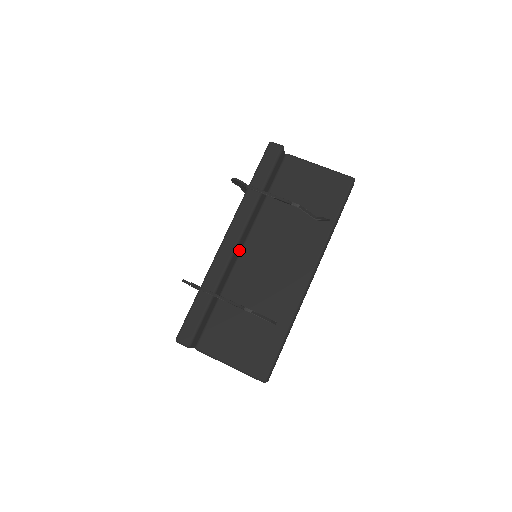
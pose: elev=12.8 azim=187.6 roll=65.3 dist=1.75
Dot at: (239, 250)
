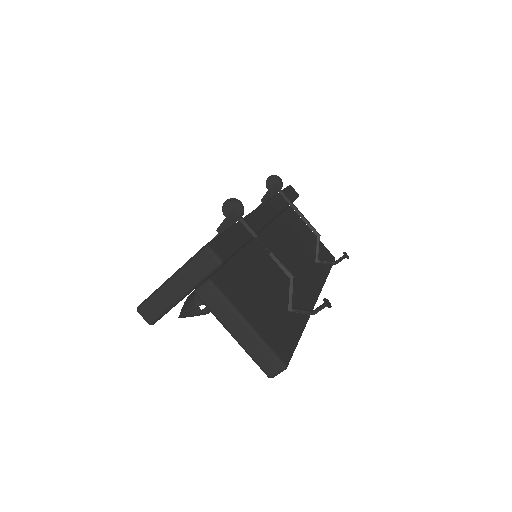
Dot at: occluded
